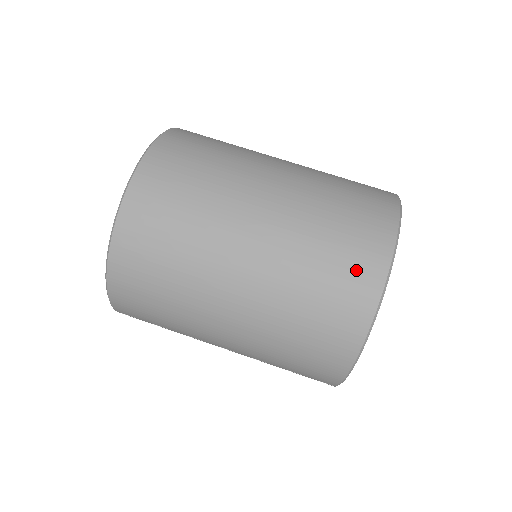
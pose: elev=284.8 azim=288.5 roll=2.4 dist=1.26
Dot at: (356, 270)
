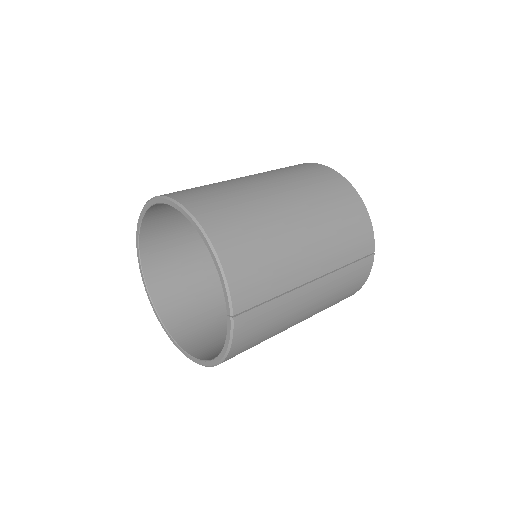
Dot at: (313, 169)
